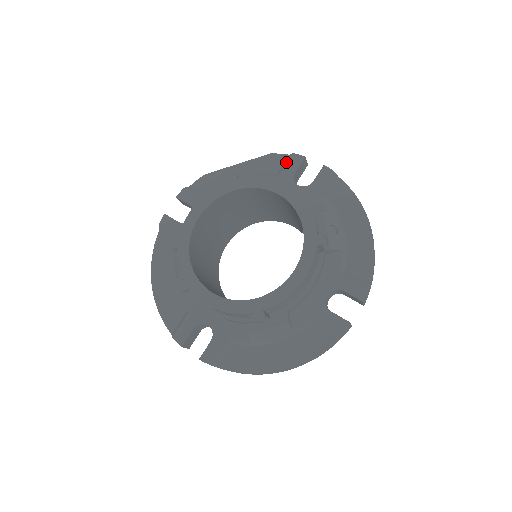
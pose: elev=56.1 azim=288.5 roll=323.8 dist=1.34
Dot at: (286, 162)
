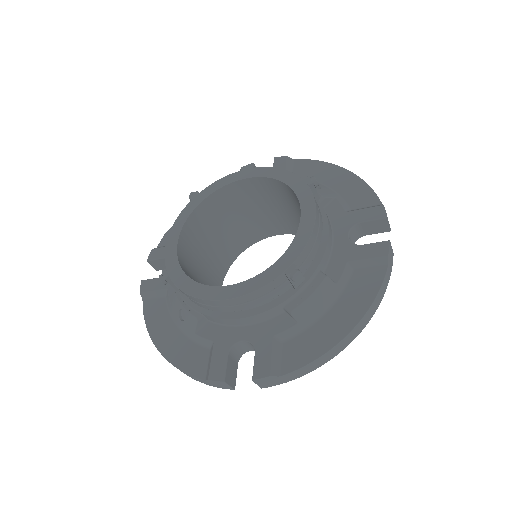
Dot at: occluded
